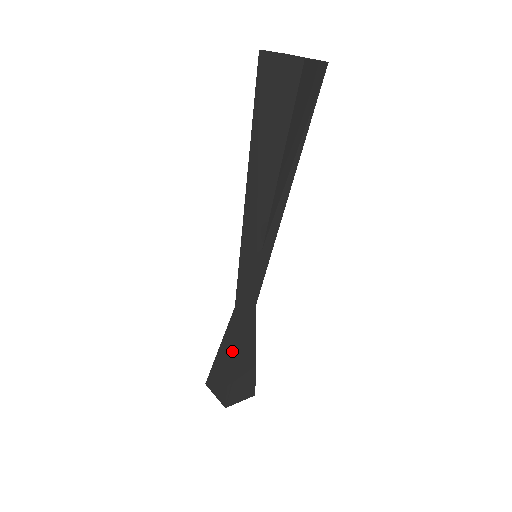
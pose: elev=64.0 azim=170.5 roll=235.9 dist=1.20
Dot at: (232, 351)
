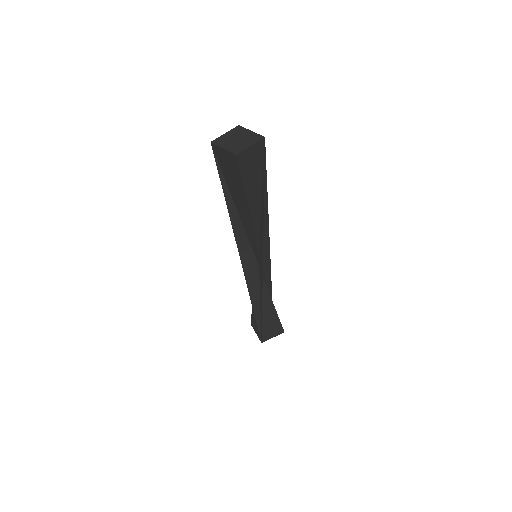
Dot at: (255, 313)
